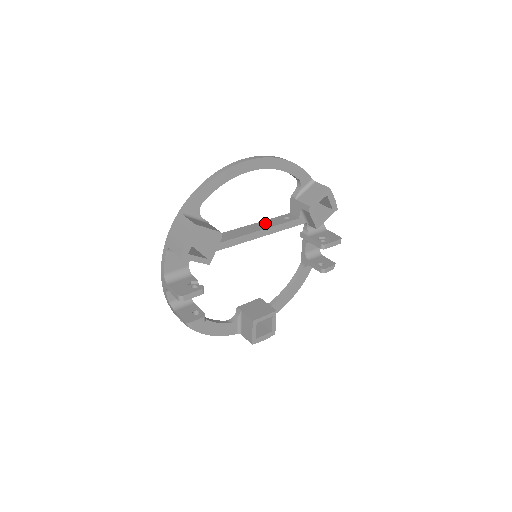
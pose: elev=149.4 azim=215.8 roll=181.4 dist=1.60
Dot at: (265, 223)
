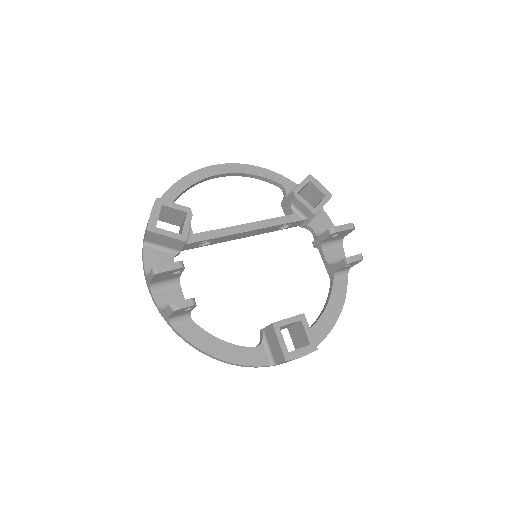
Dot at: occluded
